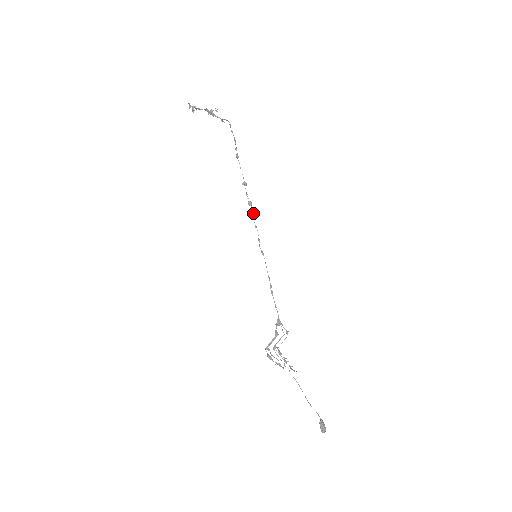
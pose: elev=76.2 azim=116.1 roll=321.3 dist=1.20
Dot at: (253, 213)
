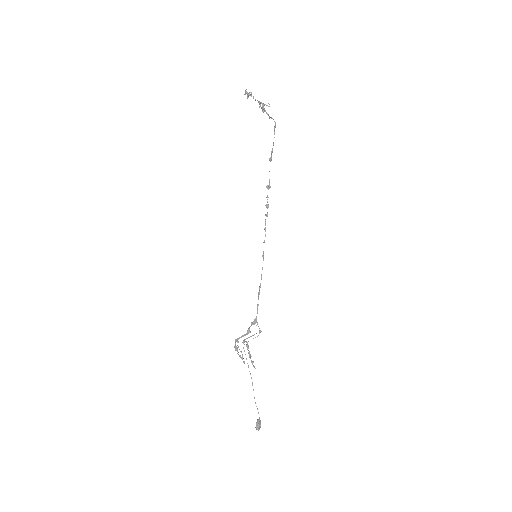
Dot at: (267, 216)
